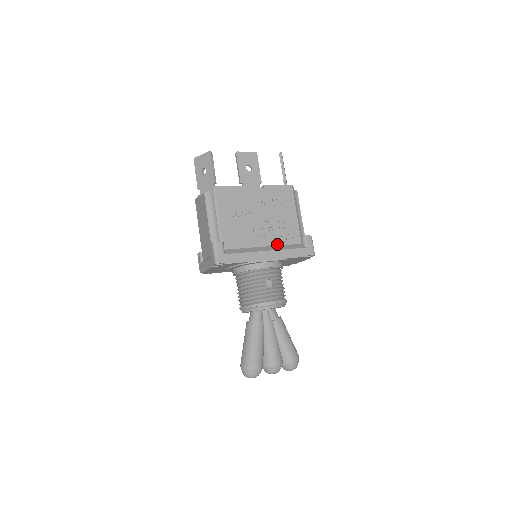
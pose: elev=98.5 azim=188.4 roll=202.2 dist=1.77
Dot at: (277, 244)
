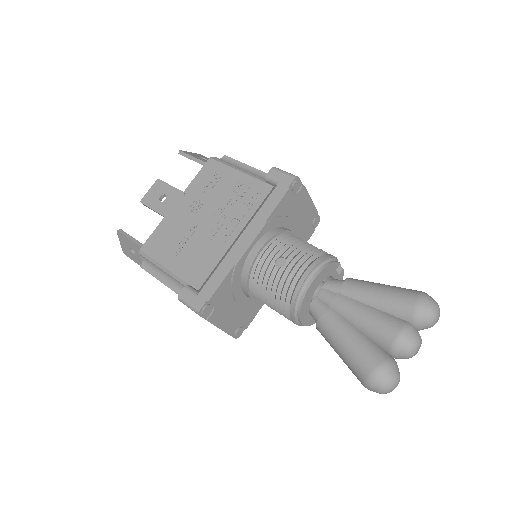
Dot at: (248, 219)
